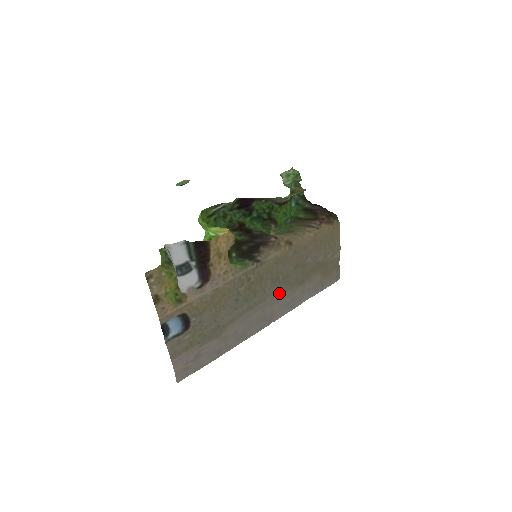
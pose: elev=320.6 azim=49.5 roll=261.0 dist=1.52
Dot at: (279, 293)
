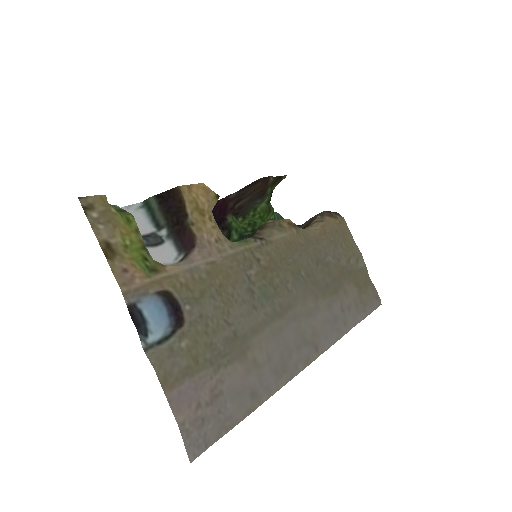
Dot at: (310, 299)
